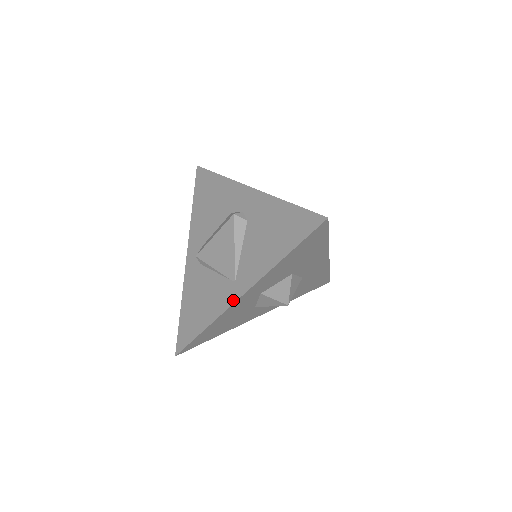
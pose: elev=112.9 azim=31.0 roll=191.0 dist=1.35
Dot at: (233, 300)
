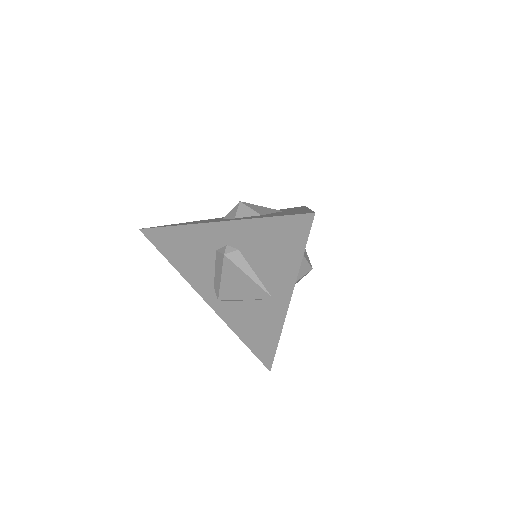
Dot at: (284, 312)
